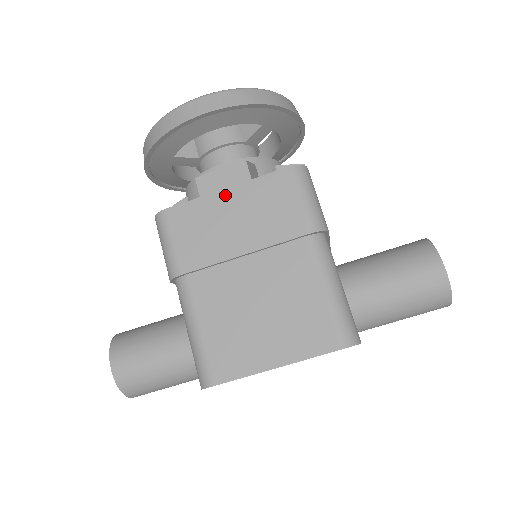
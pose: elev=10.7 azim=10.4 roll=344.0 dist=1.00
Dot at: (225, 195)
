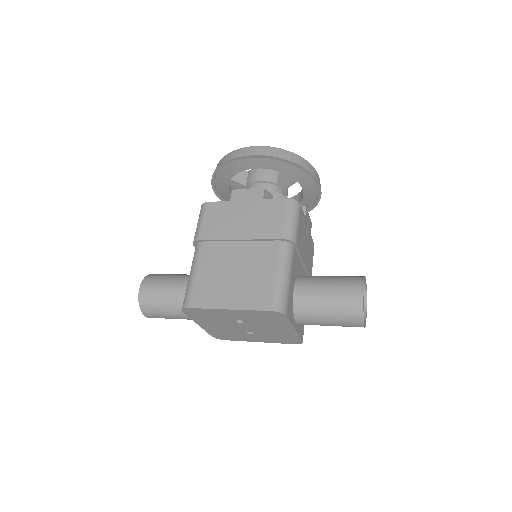
Dot at: (244, 204)
